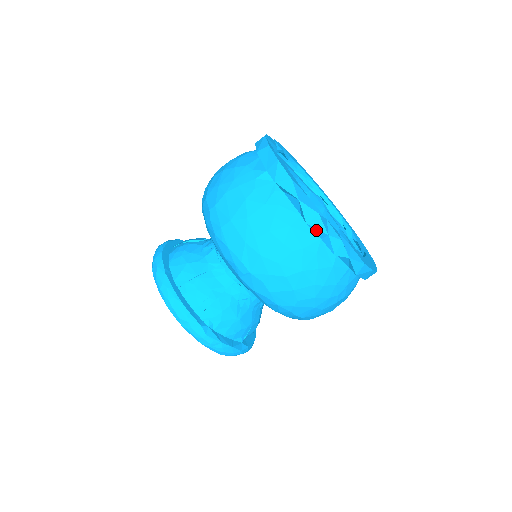
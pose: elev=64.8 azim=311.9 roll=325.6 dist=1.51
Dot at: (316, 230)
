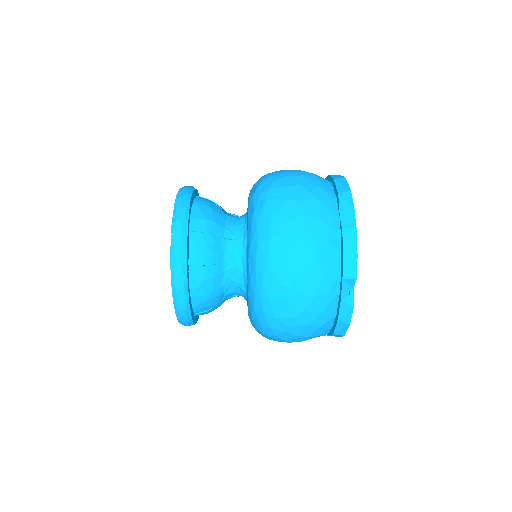
Dot at: occluded
